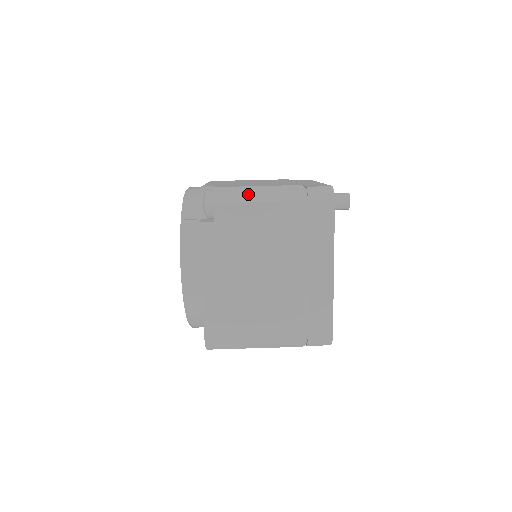
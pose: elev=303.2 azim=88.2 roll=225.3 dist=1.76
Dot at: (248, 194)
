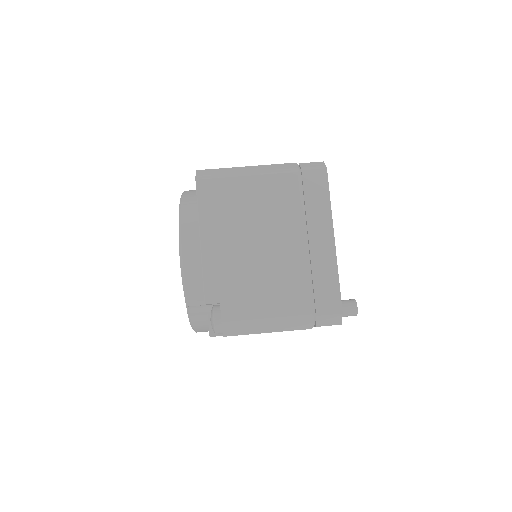
Dot at: (257, 327)
